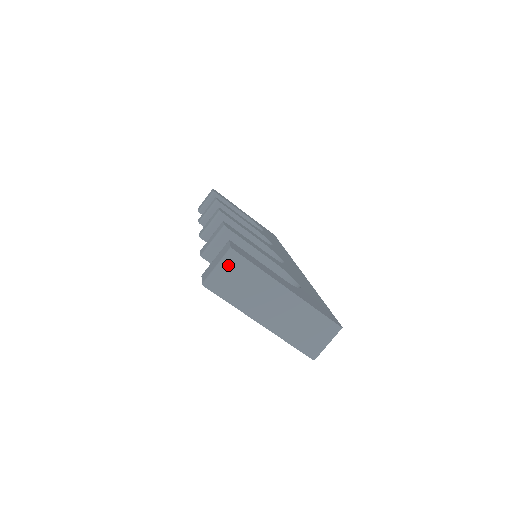
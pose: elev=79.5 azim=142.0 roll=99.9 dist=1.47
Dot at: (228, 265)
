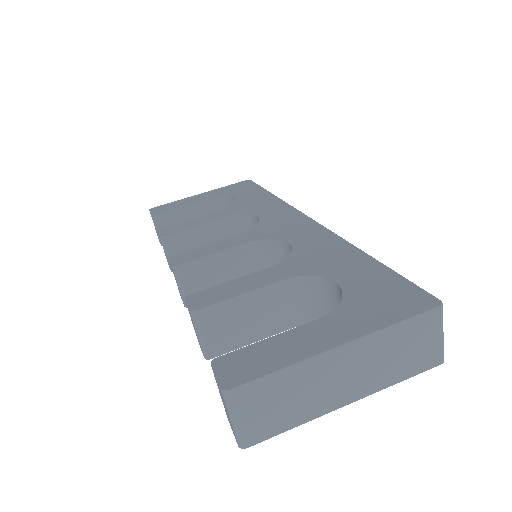
Dot at: (241, 408)
